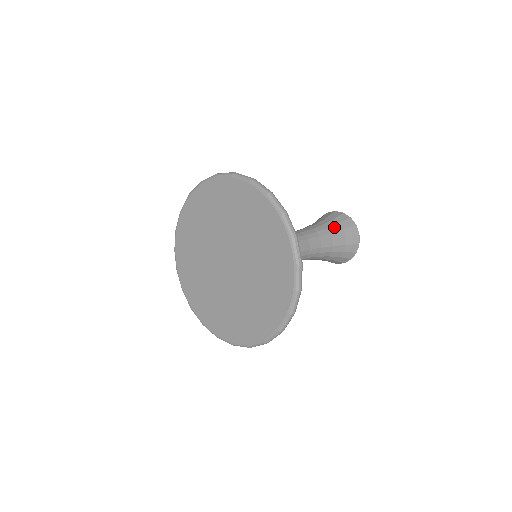
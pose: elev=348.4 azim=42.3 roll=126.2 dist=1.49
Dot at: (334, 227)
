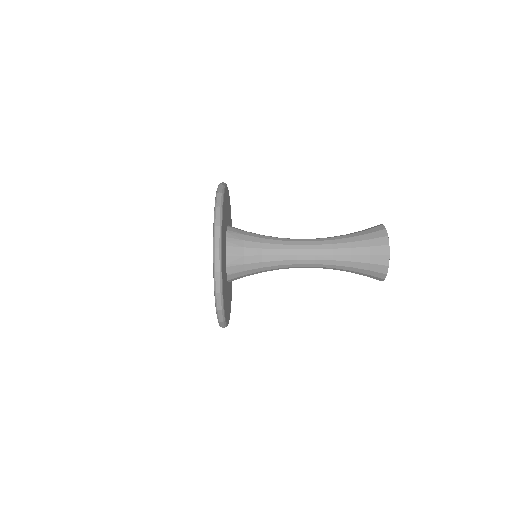
Dot at: occluded
